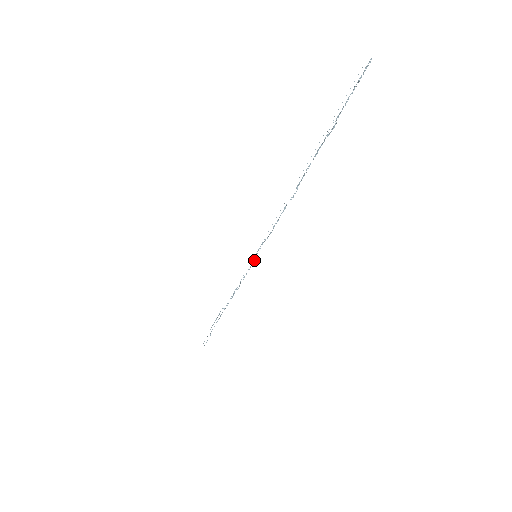
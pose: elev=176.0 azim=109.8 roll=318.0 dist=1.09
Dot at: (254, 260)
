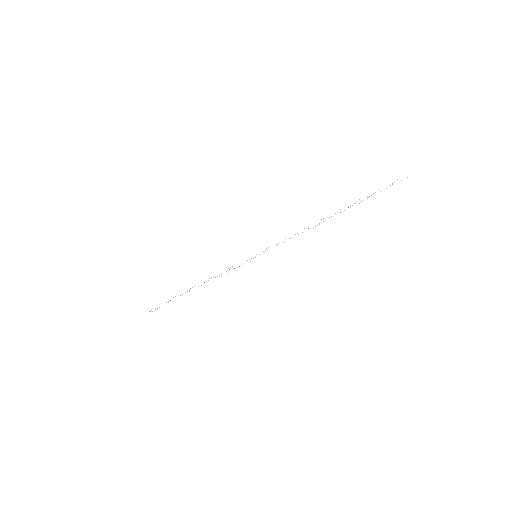
Dot at: occluded
